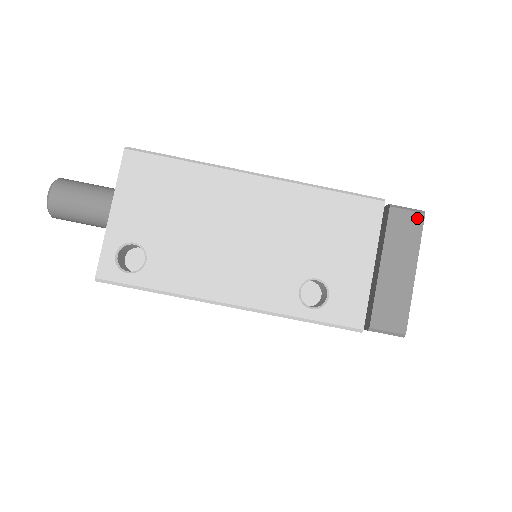
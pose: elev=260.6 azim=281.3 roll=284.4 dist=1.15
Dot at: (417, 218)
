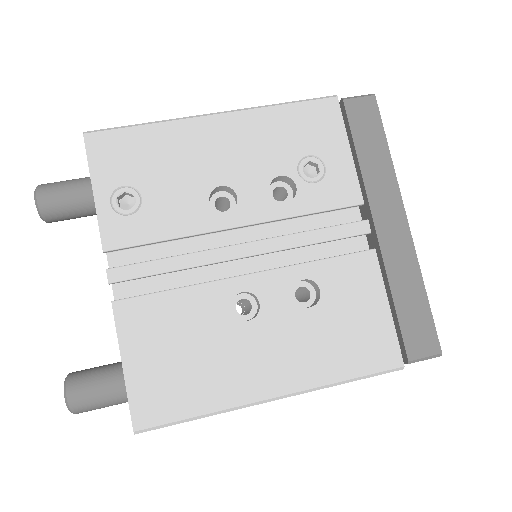
Dot at: occluded
